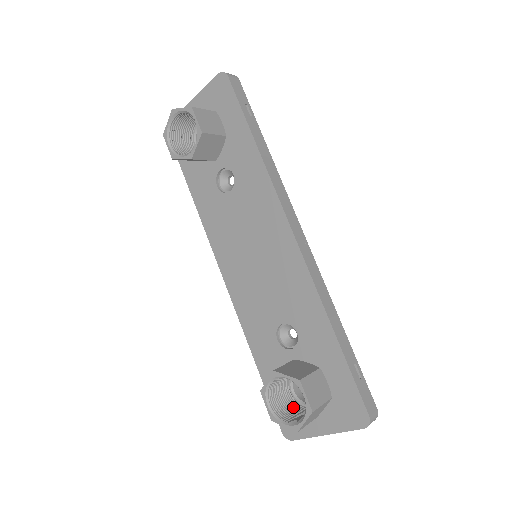
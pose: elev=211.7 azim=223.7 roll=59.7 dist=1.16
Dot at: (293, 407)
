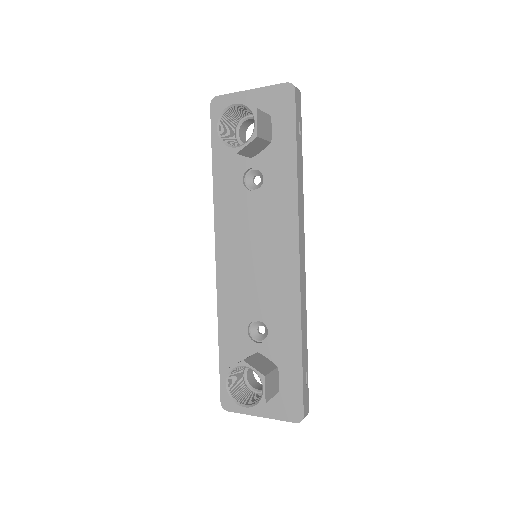
Dot at: (242, 389)
